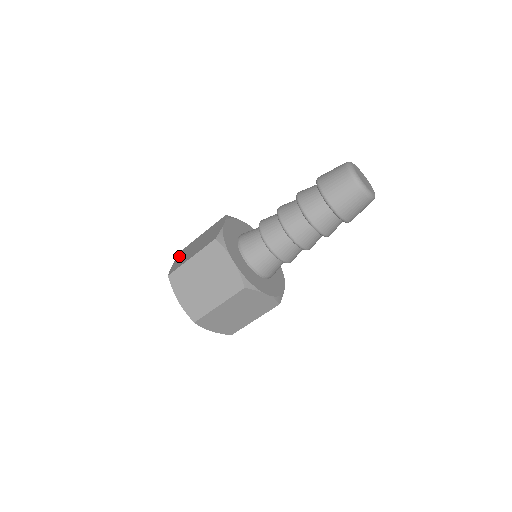
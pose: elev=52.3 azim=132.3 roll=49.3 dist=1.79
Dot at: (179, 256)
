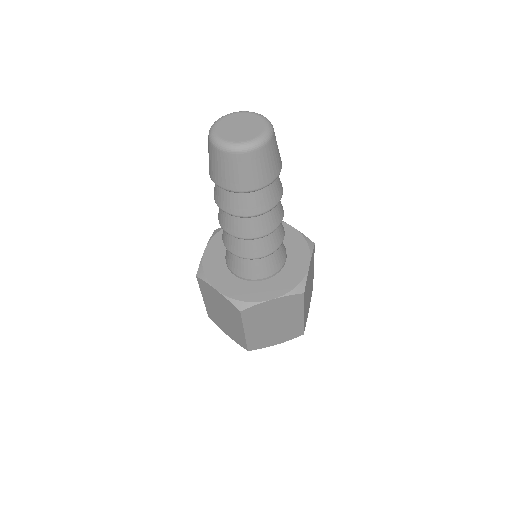
Dot at: occluded
